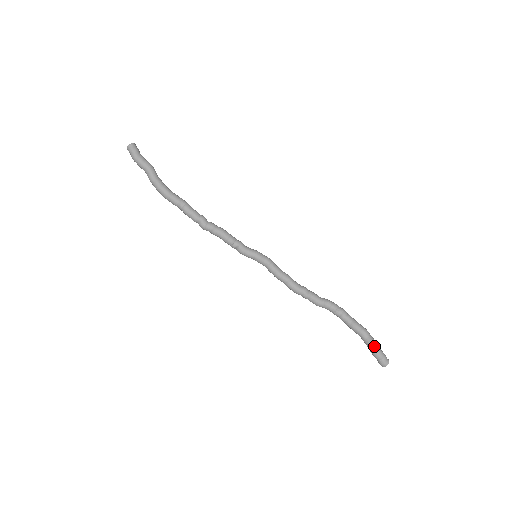
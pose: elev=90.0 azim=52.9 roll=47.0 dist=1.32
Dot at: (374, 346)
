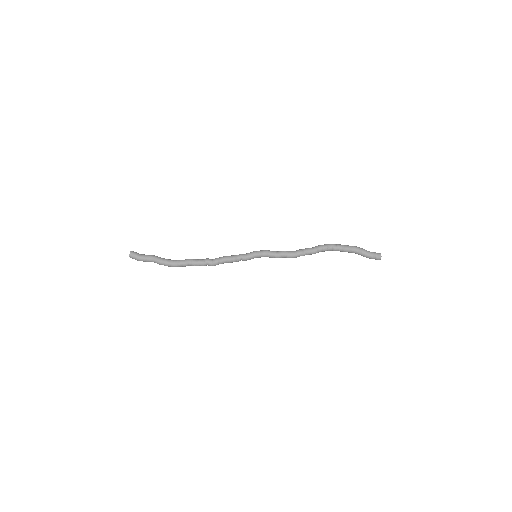
Dot at: (365, 254)
